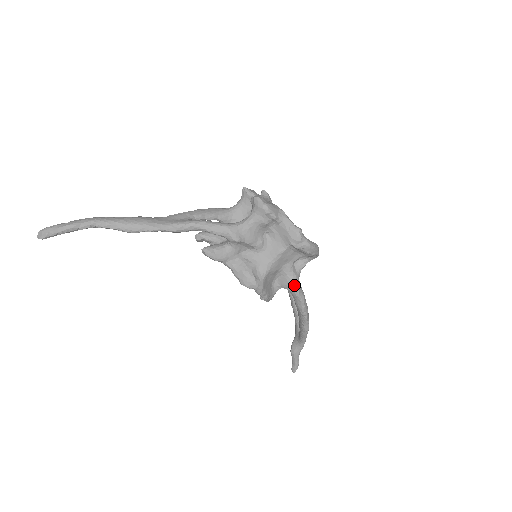
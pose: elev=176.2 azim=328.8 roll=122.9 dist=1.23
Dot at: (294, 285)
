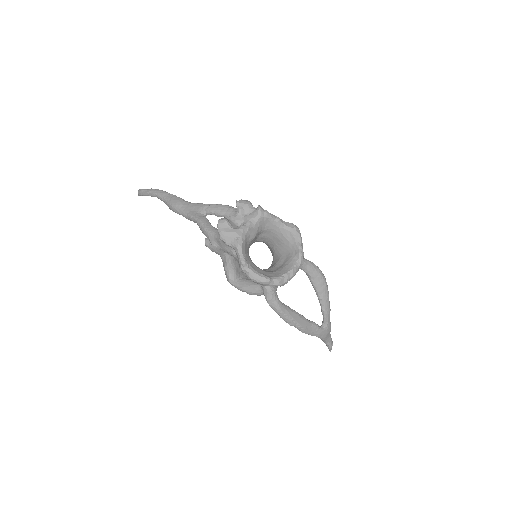
Dot at: (265, 297)
